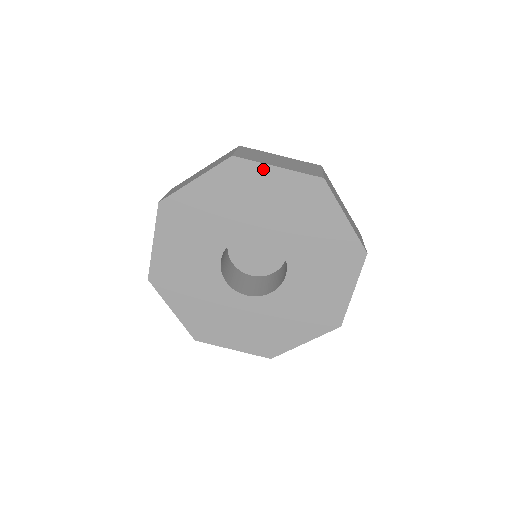
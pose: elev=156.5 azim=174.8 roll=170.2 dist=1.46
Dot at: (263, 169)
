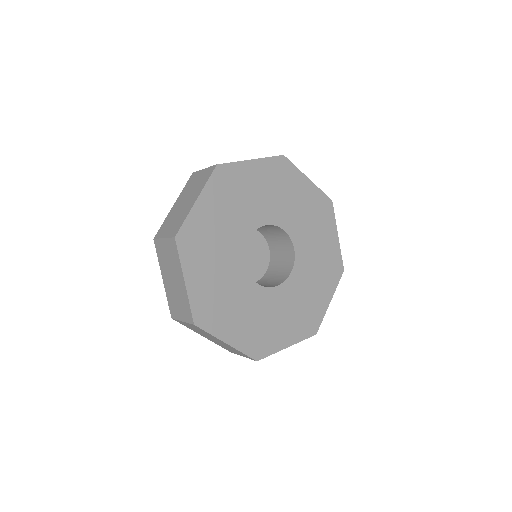
Dot at: (243, 166)
